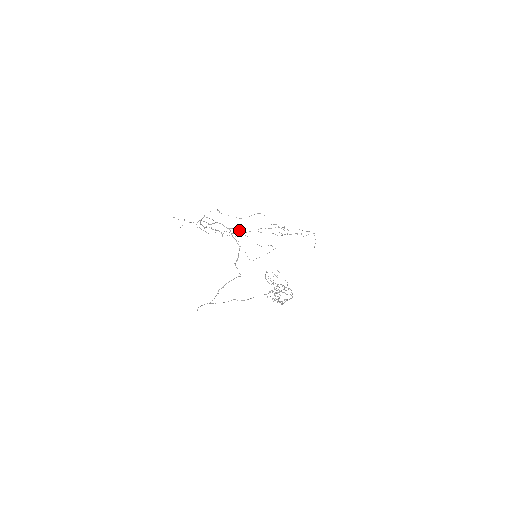
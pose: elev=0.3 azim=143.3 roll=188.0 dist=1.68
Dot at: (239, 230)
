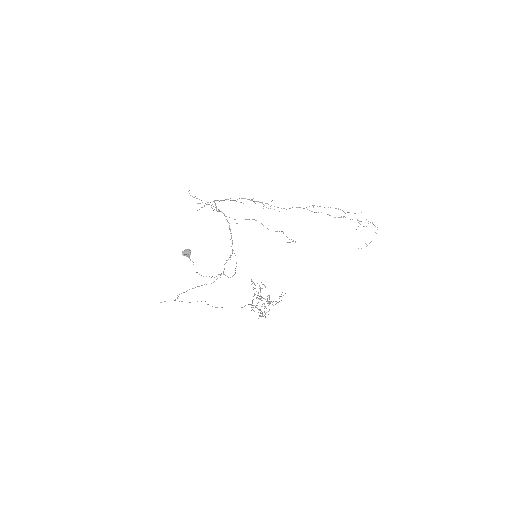
Dot at: (186, 254)
